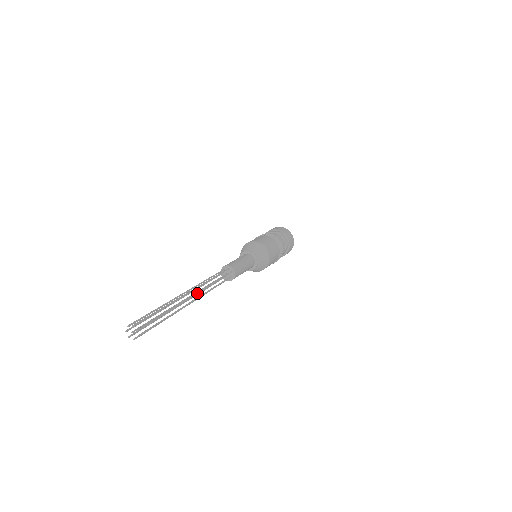
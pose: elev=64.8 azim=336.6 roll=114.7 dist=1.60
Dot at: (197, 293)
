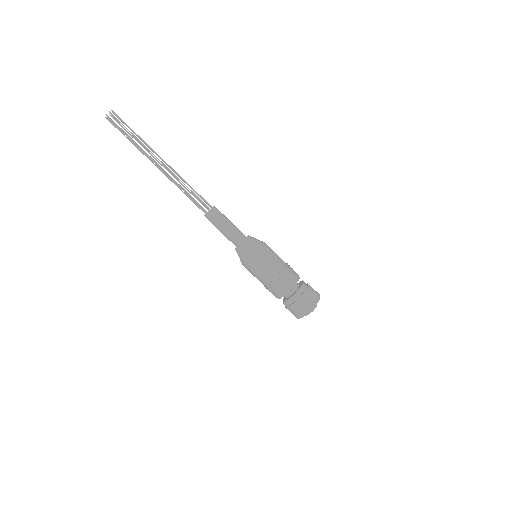
Dot at: occluded
